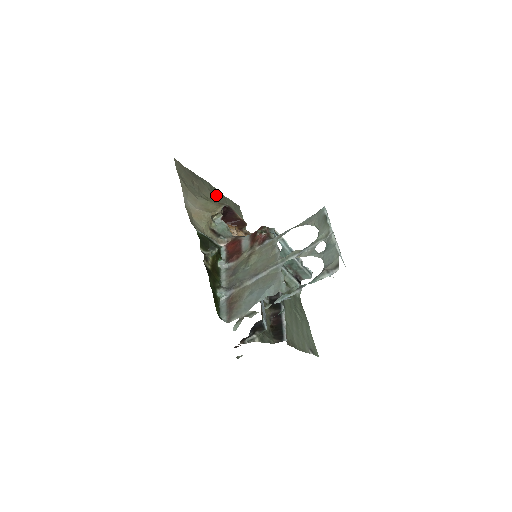
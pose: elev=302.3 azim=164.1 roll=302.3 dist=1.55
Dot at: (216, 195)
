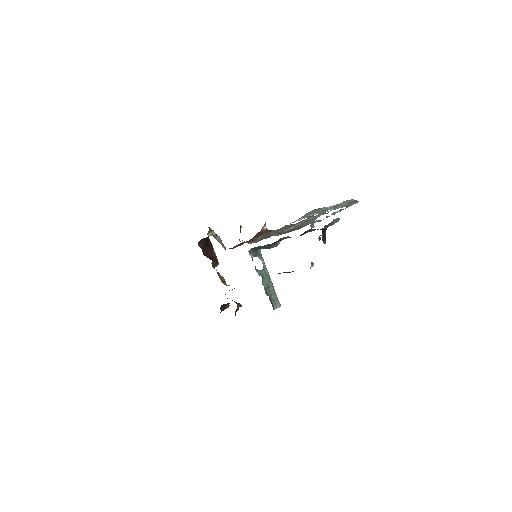
Dot at: occluded
